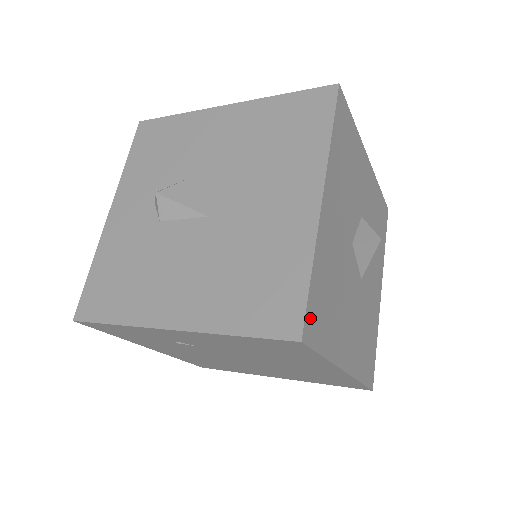
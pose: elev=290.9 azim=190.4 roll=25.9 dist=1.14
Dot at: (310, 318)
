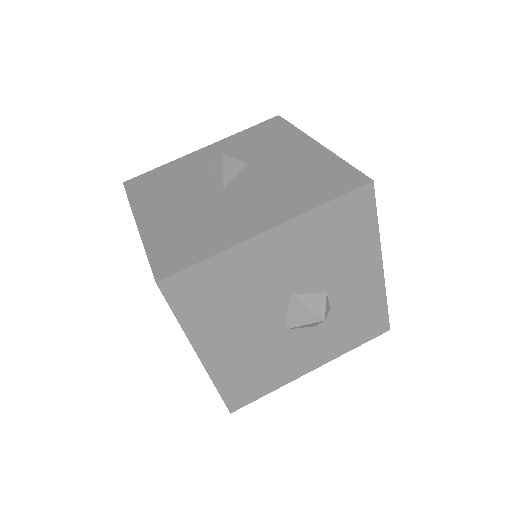
Dot at: (180, 281)
